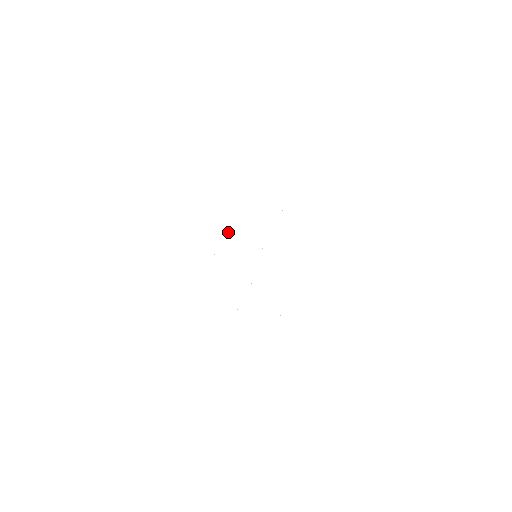
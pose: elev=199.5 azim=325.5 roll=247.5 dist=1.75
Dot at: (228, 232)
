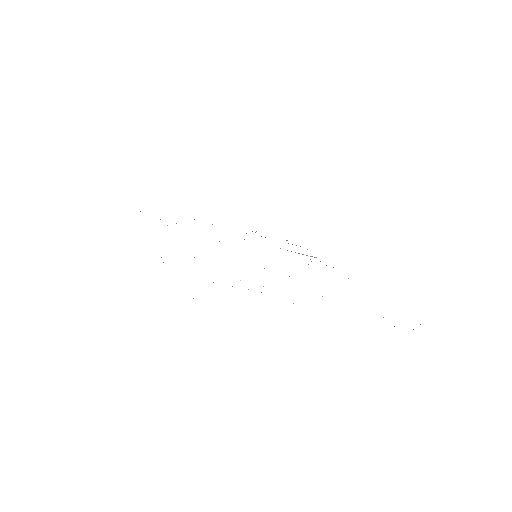
Dot at: occluded
